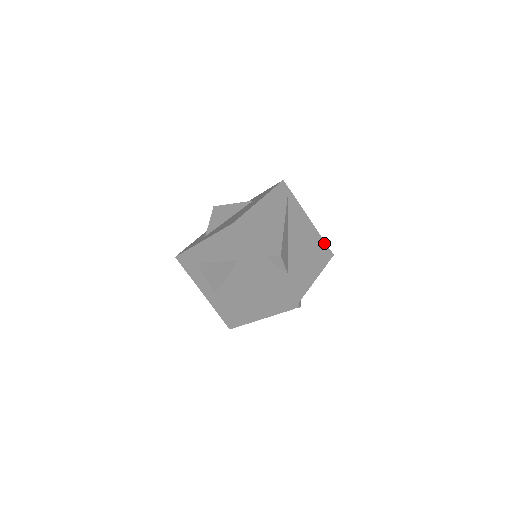
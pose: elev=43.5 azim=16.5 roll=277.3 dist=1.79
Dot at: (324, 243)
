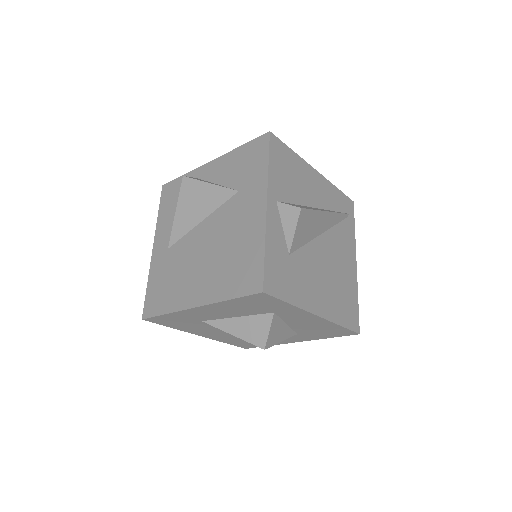
Dot at: (357, 307)
